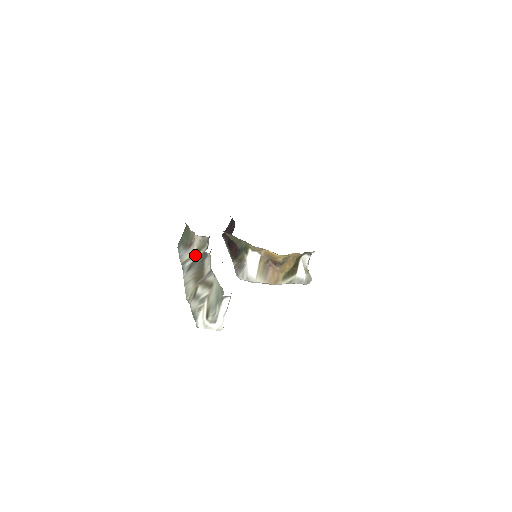
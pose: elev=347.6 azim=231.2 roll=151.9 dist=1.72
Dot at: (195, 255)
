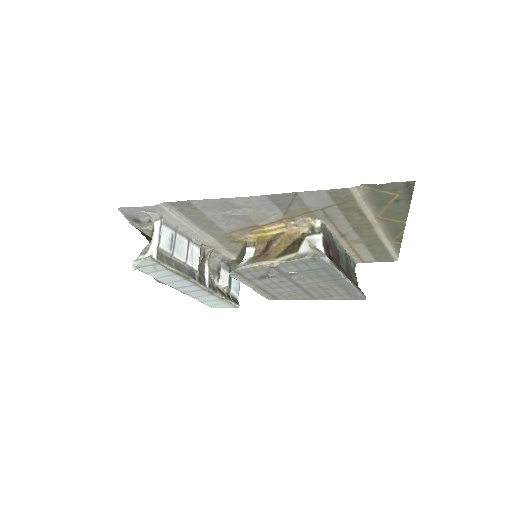
Dot at: occluded
